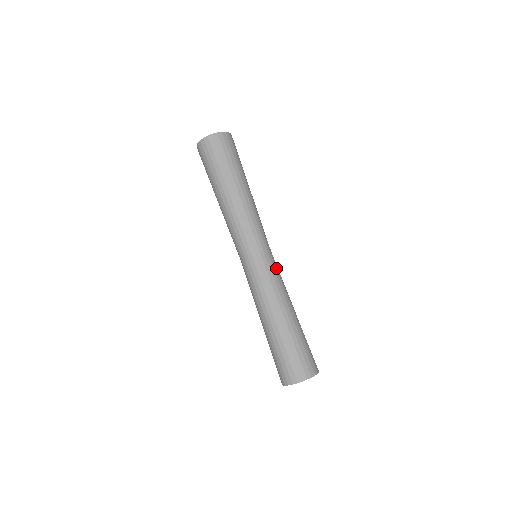
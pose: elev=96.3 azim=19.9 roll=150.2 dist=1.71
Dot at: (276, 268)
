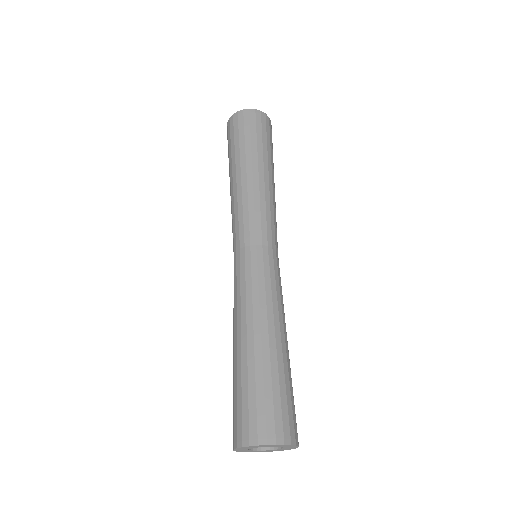
Dot at: (278, 274)
